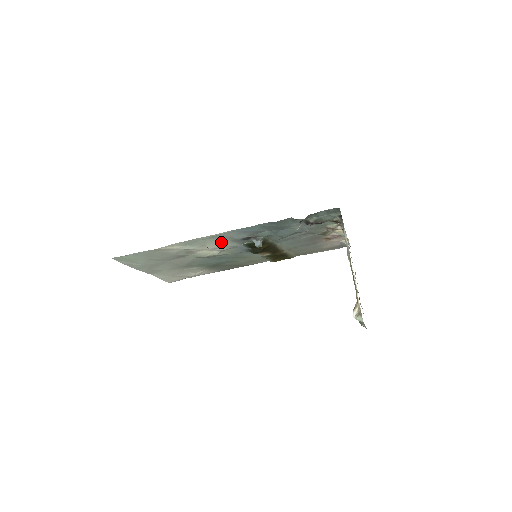
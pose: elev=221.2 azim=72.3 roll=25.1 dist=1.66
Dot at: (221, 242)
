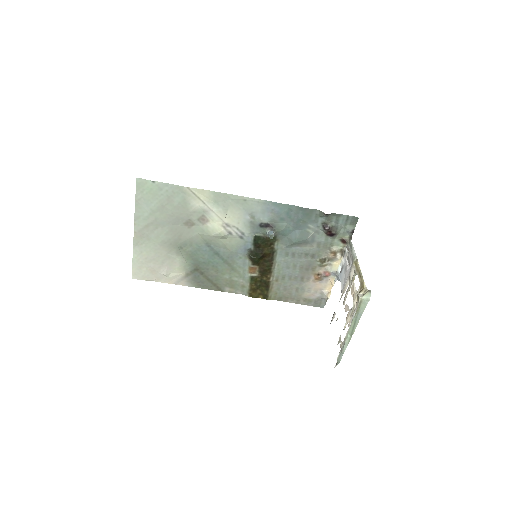
Dot at: (240, 218)
